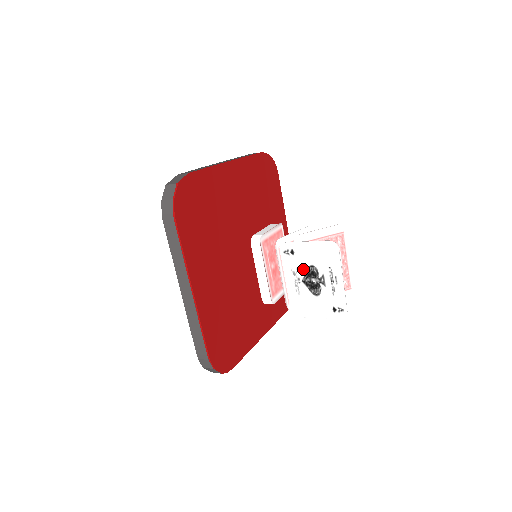
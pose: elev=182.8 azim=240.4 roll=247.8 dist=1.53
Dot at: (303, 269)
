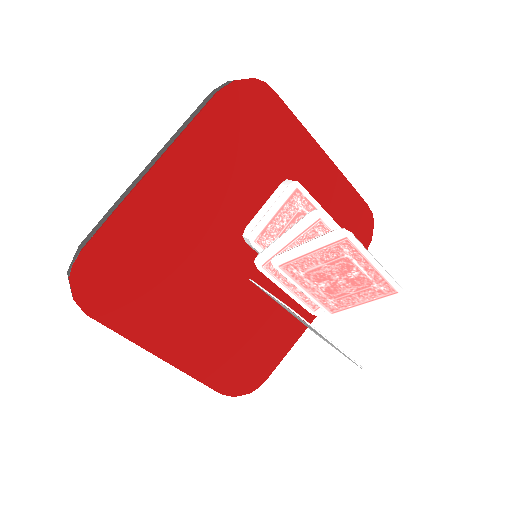
Dot at: occluded
